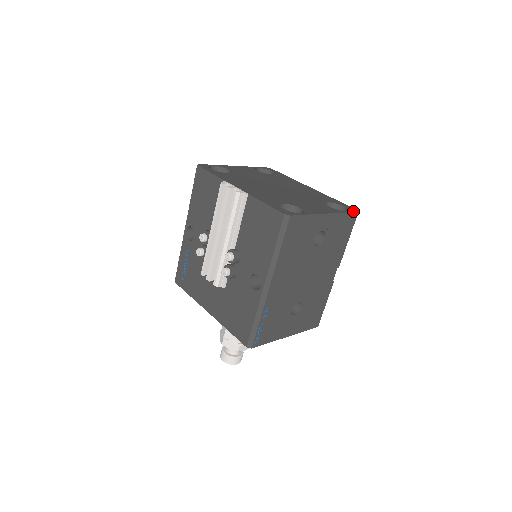
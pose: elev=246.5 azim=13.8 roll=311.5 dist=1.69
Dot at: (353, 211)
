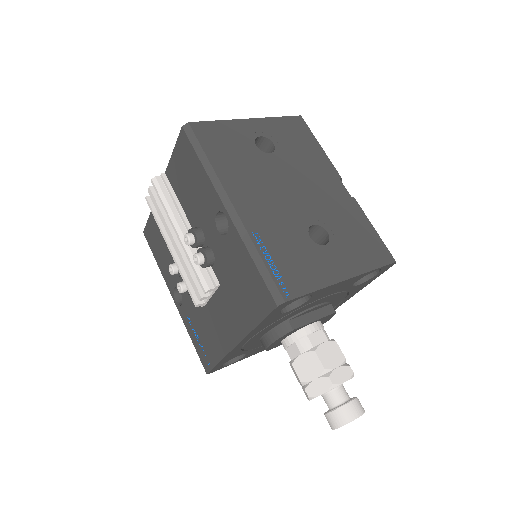
Dot at: (293, 117)
